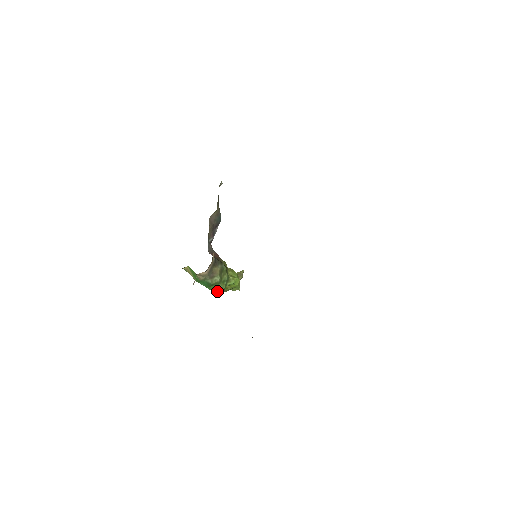
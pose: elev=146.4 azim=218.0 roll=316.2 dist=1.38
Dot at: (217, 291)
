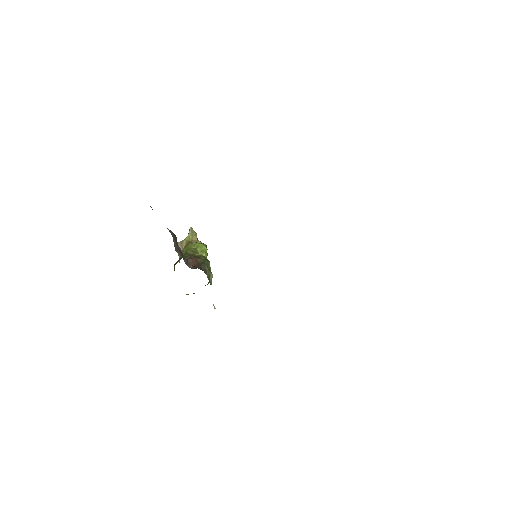
Dot at: occluded
